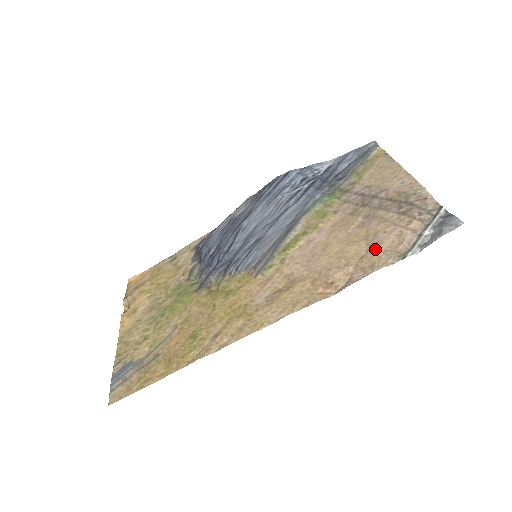
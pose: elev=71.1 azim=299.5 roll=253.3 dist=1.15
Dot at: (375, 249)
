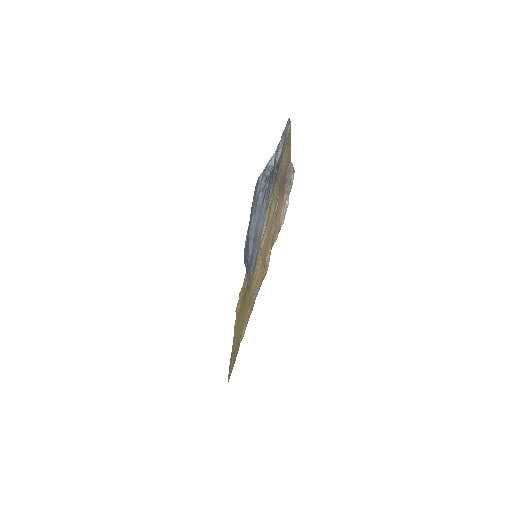
Dot at: (275, 229)
